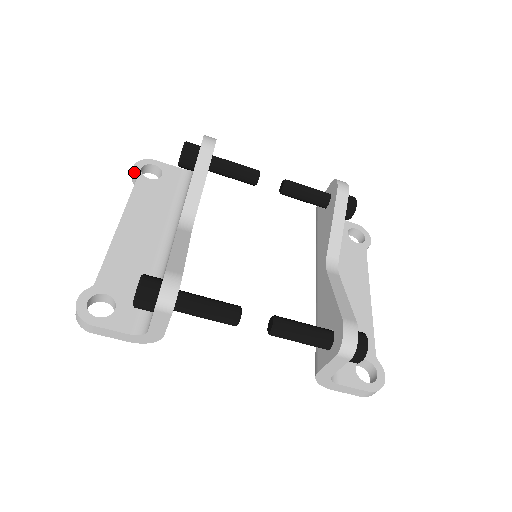
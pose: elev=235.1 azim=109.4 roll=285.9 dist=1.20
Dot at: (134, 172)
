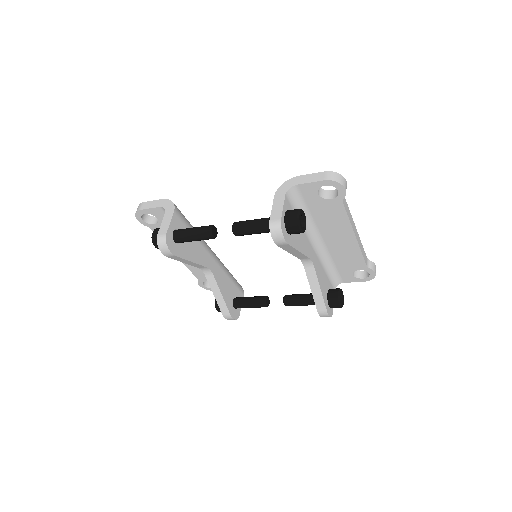
Dot at: occluded
